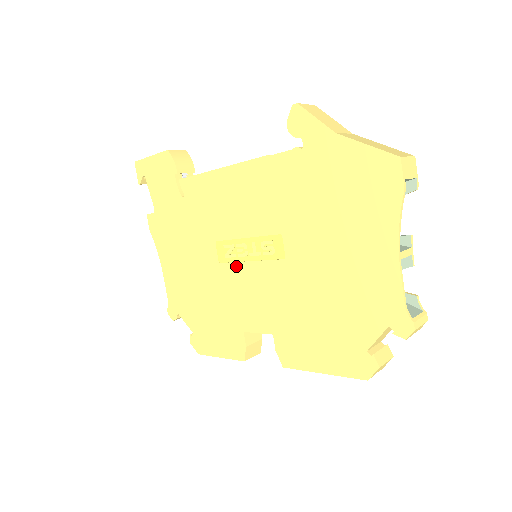
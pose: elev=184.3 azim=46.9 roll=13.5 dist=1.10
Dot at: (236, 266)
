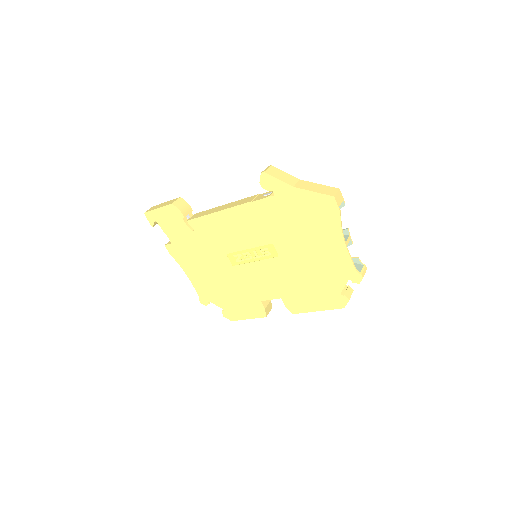
Dot at: (246, 266)
